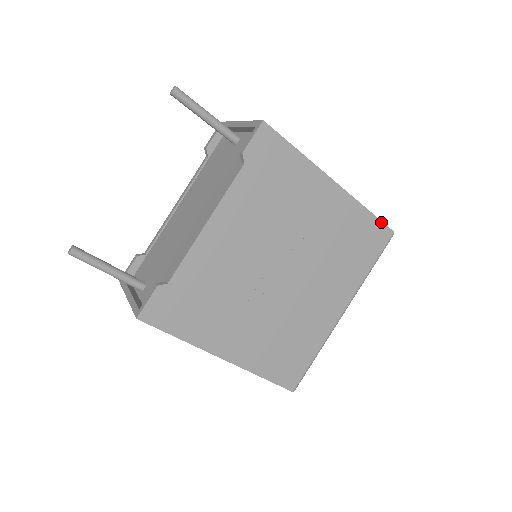
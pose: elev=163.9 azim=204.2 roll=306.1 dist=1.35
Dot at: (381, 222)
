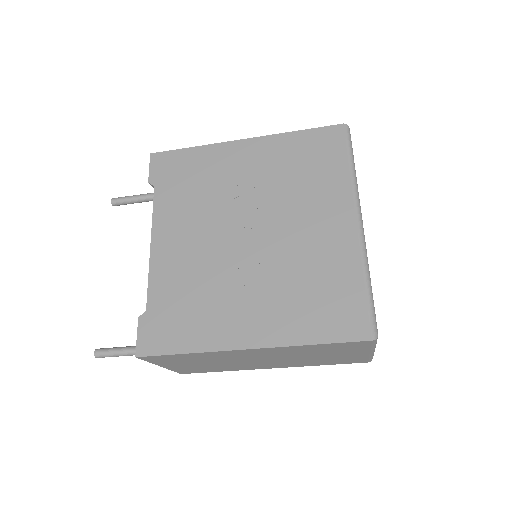
Dot at: (320, 128)
